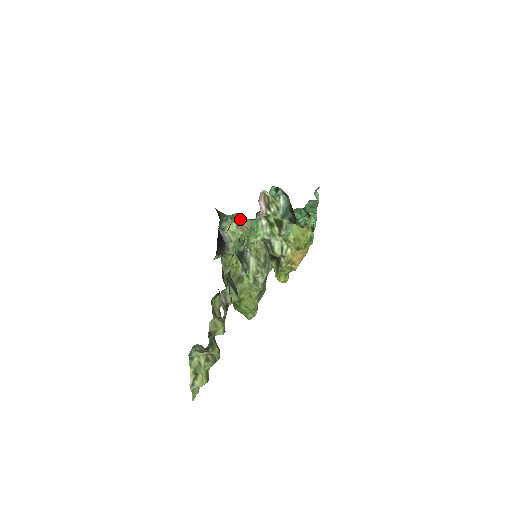
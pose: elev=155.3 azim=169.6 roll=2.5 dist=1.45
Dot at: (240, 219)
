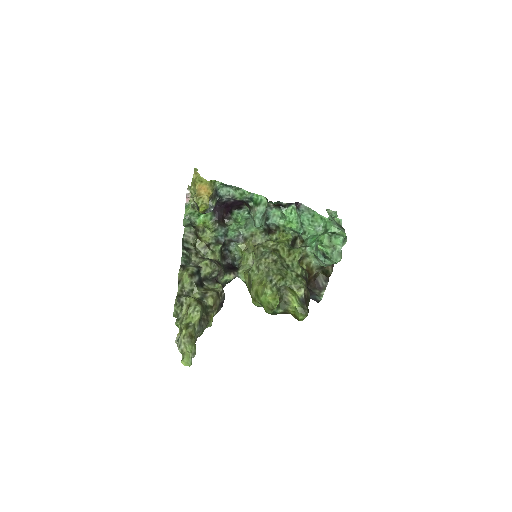
Dot at: (238, 246)
